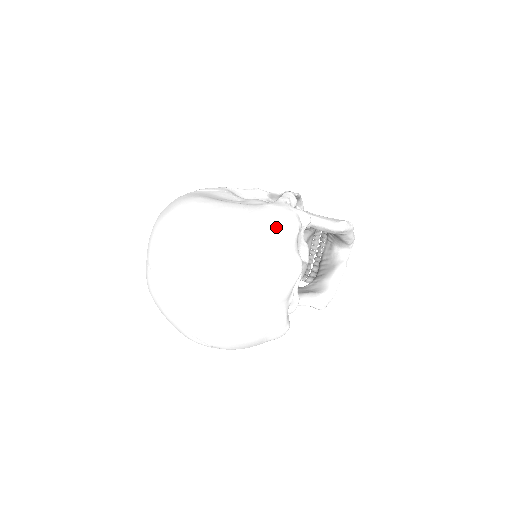
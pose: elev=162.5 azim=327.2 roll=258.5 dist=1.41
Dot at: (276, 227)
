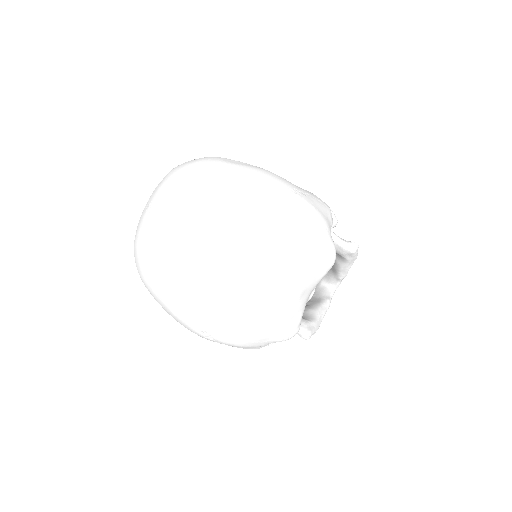
Dot at: (318, 207)
